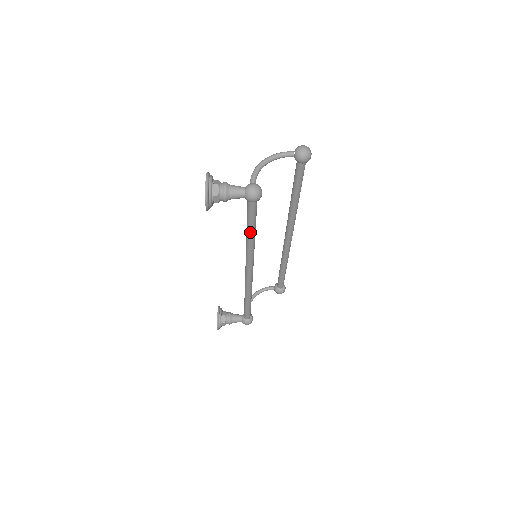
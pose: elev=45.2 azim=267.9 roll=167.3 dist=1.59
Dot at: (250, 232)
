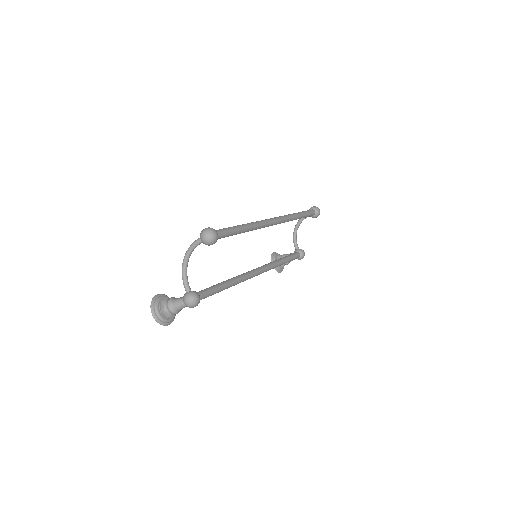
Dot at: (222, 290)
